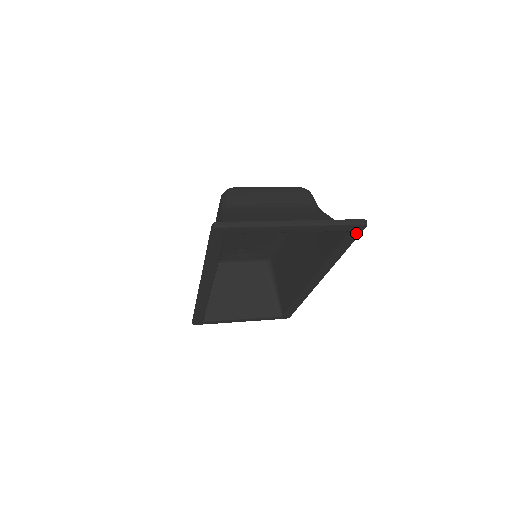
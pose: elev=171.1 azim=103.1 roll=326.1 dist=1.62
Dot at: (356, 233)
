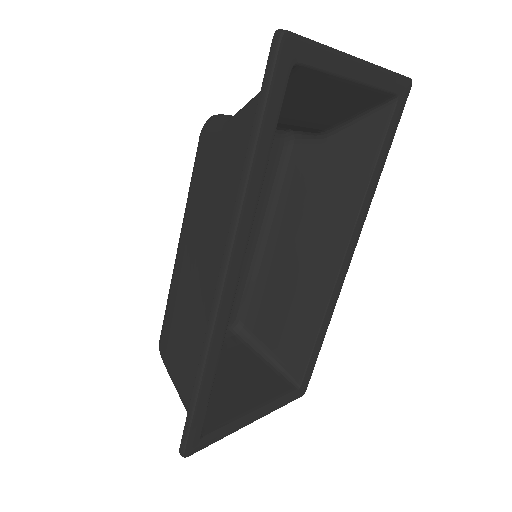
Dot at: (402, 103)
